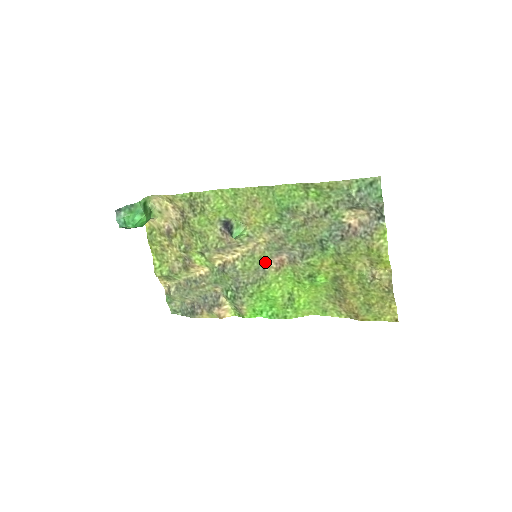
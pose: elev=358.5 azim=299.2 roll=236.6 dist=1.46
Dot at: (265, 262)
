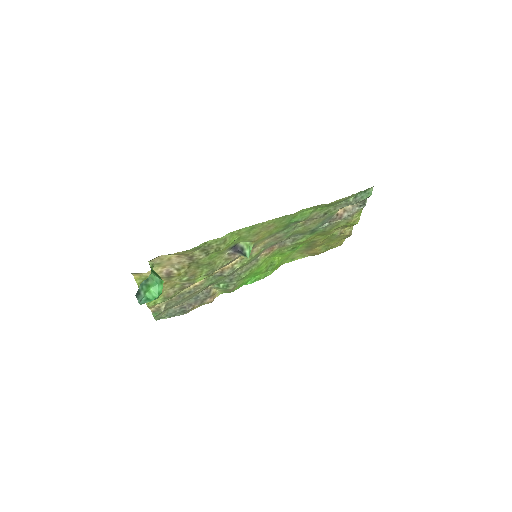
Dot at: (259, 255)
